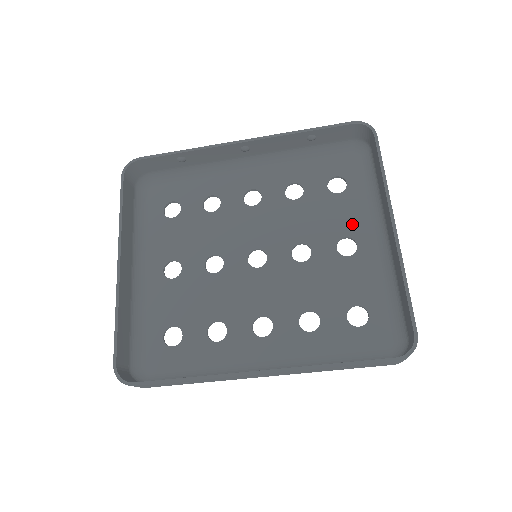
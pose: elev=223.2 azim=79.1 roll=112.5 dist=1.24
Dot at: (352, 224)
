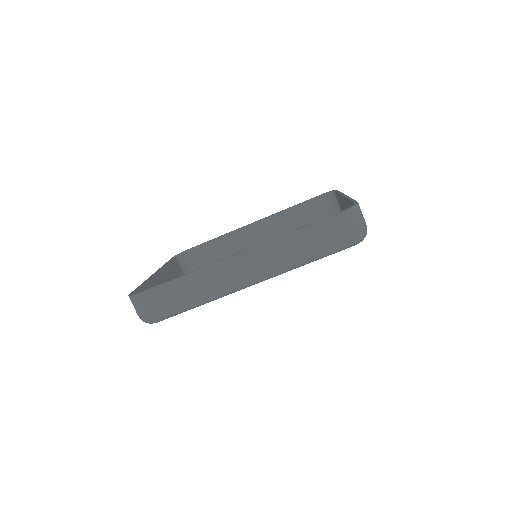
Dot at: occluded
